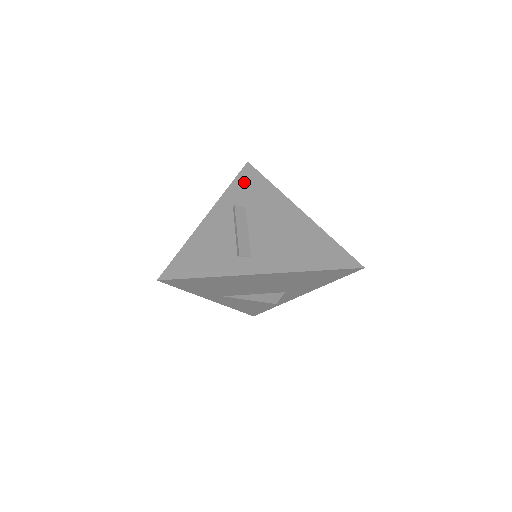
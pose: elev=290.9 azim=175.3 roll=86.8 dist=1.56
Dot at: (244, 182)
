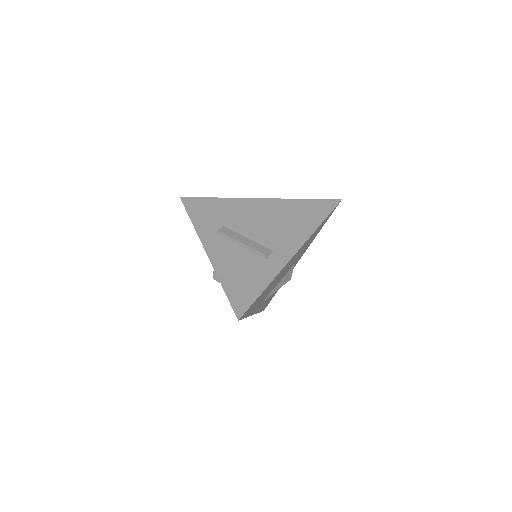
Dot at: (198, 212)
